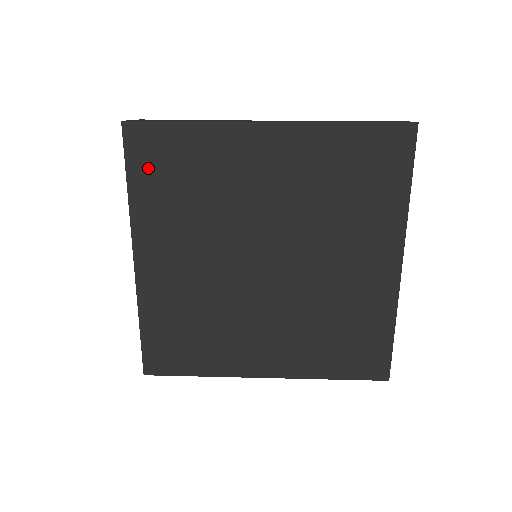
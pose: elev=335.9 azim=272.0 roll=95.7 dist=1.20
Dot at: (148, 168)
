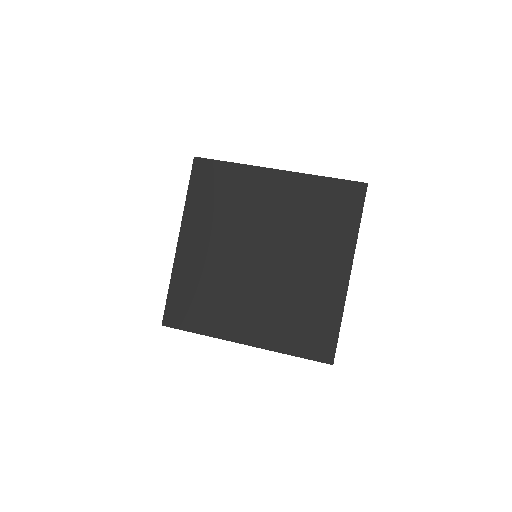
Dot at: (202, 185)
